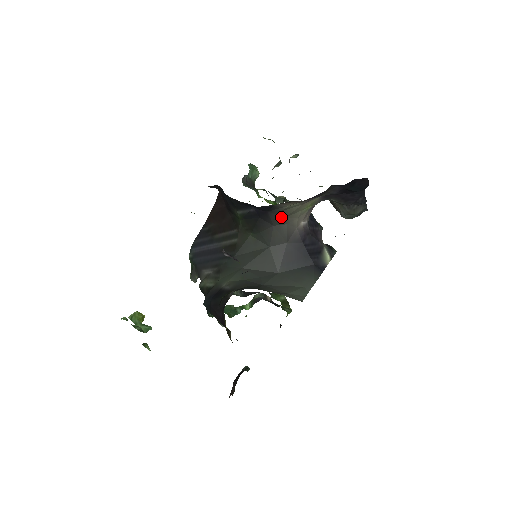
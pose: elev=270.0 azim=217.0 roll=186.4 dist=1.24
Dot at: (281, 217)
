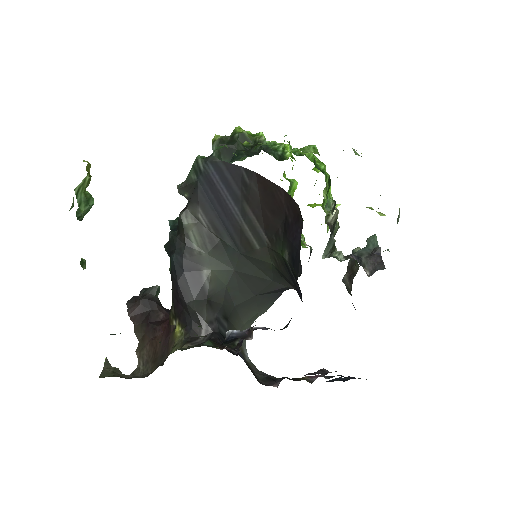
Dot at: occluded
